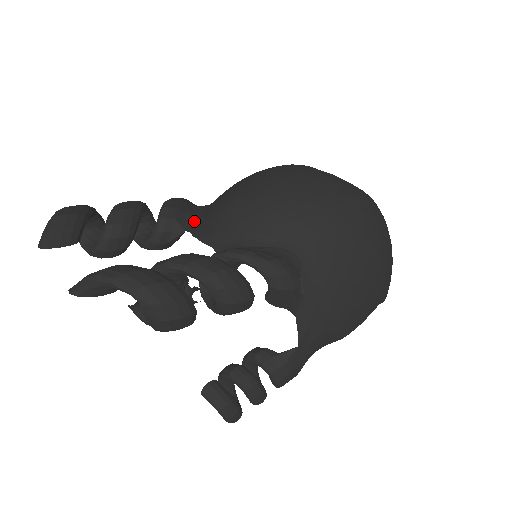
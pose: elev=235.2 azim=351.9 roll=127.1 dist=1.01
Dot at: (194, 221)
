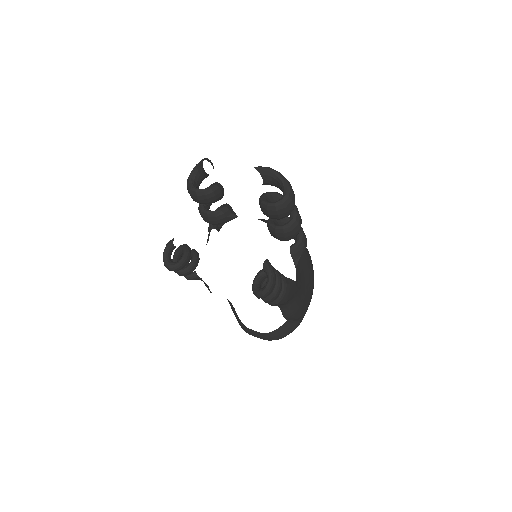
Dot at: occluded
